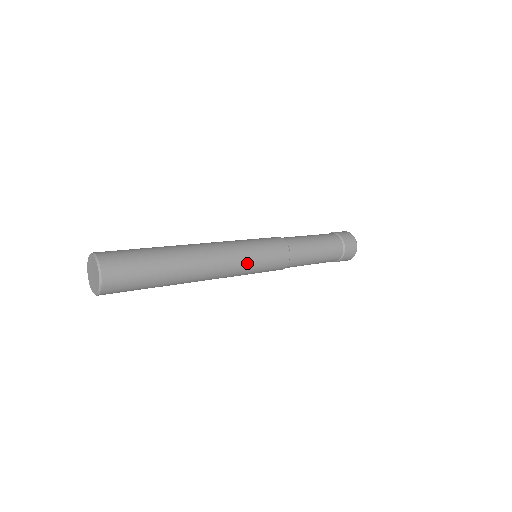
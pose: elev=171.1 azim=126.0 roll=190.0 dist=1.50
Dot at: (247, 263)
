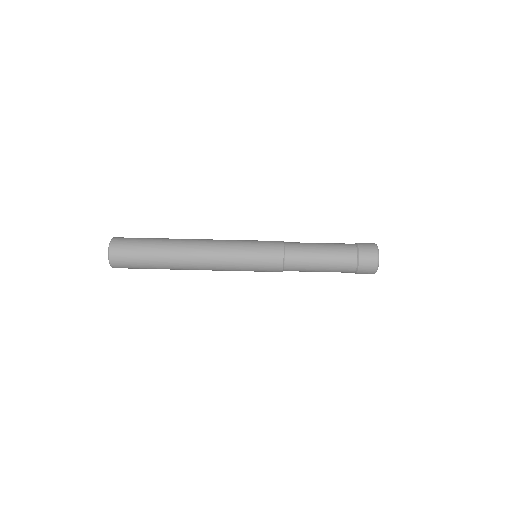
Dot at: (235, 267)
